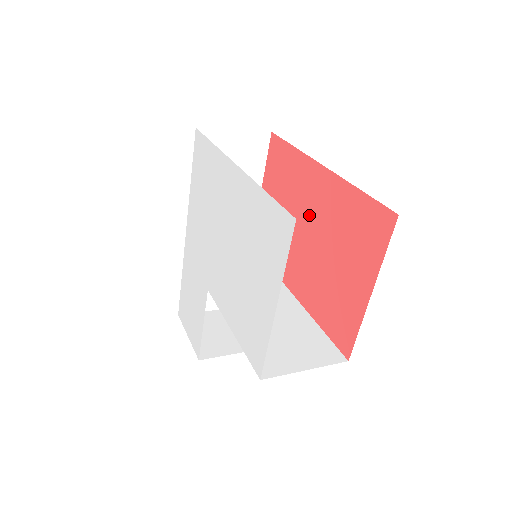
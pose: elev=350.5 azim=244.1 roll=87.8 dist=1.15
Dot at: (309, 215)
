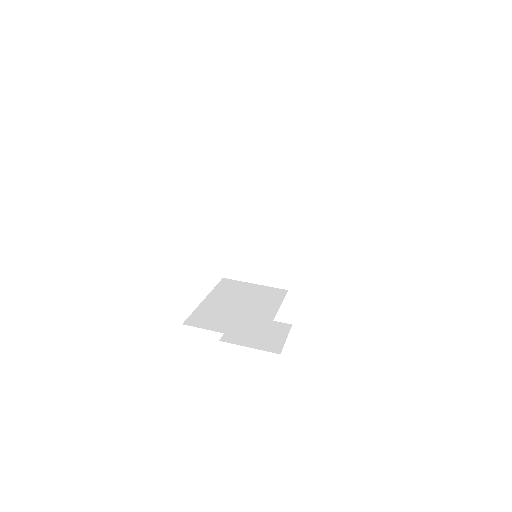
Dot at: occluded
